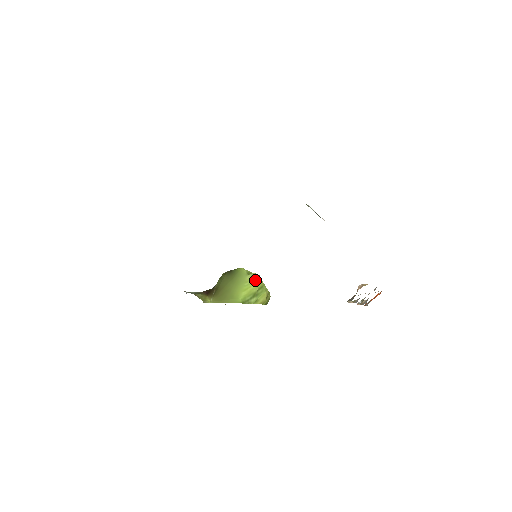
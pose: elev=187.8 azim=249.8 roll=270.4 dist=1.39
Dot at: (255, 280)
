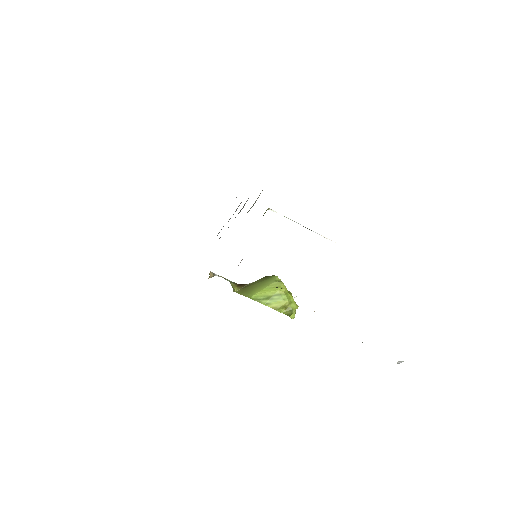
Dot at: occluded
